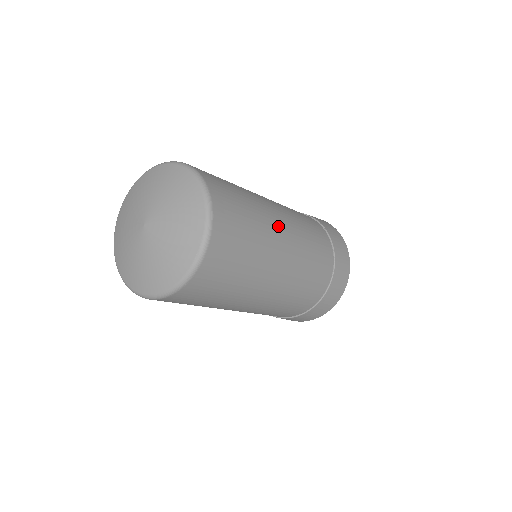
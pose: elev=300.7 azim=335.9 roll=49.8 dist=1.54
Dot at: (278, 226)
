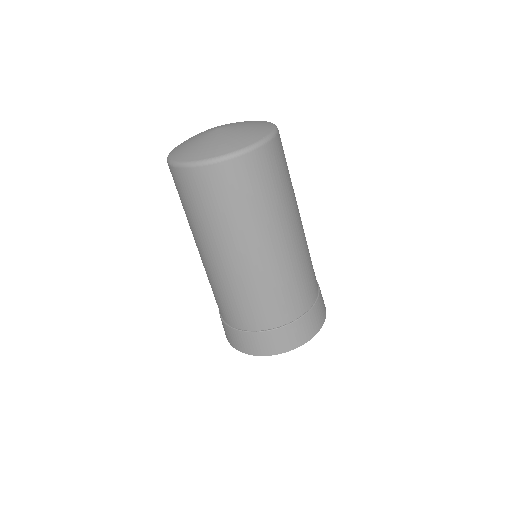
Dot at: occluded
